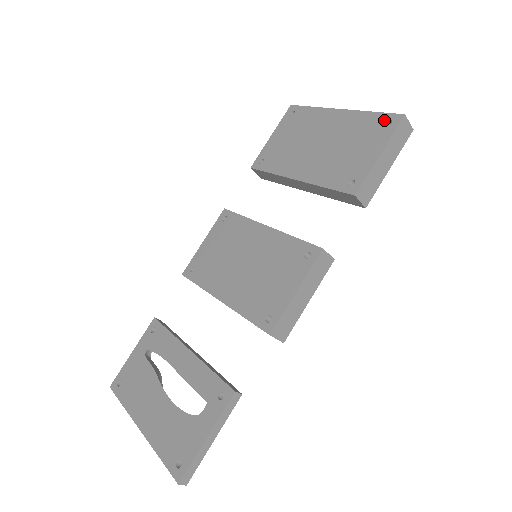
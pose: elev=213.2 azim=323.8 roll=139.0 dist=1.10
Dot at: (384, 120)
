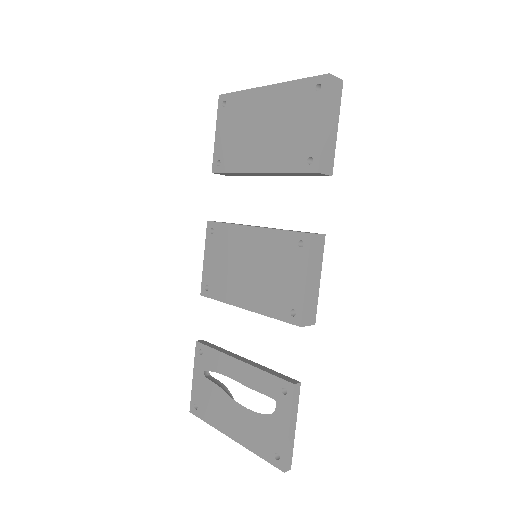
Dot at: (312, 86)
